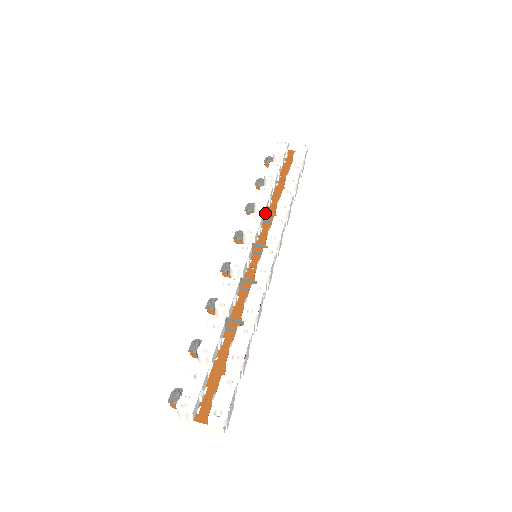
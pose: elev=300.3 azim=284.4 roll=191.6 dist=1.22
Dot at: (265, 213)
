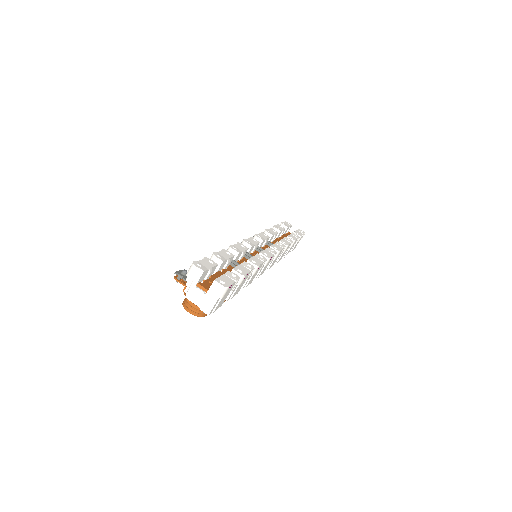
Dot at: (269, 241)
